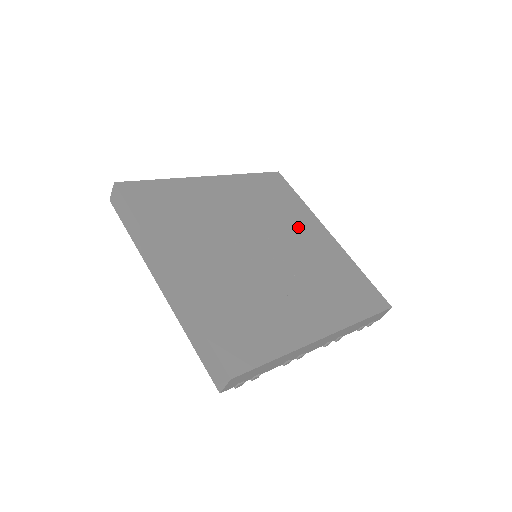
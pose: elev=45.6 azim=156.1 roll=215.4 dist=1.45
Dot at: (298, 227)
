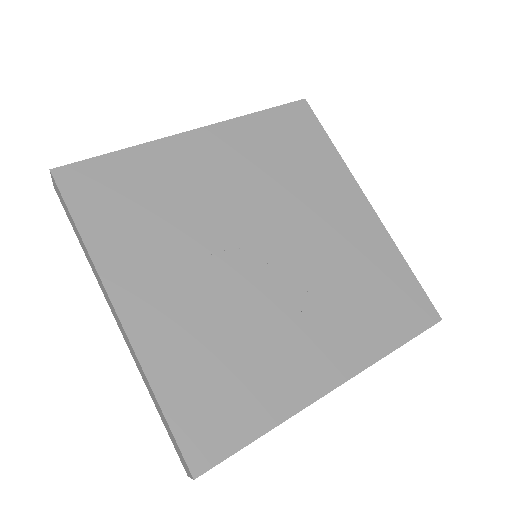
Dot at: (322, 200)
